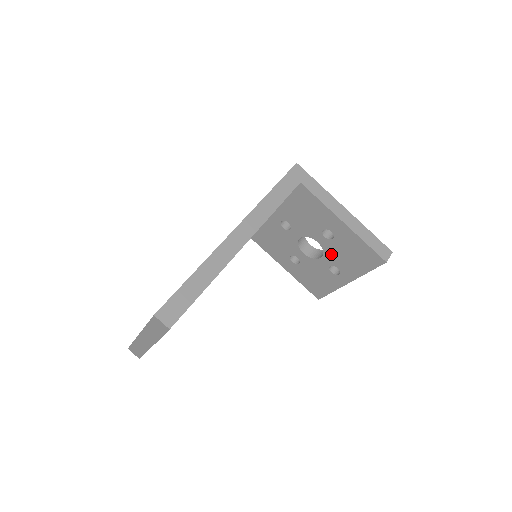
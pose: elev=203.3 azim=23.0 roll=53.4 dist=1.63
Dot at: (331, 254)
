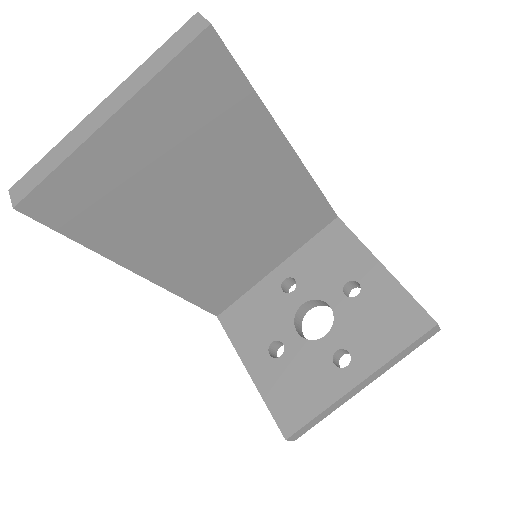
Dot at: (345, 325)
